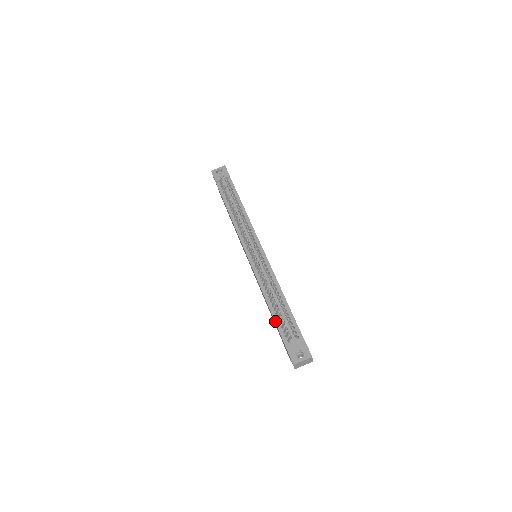
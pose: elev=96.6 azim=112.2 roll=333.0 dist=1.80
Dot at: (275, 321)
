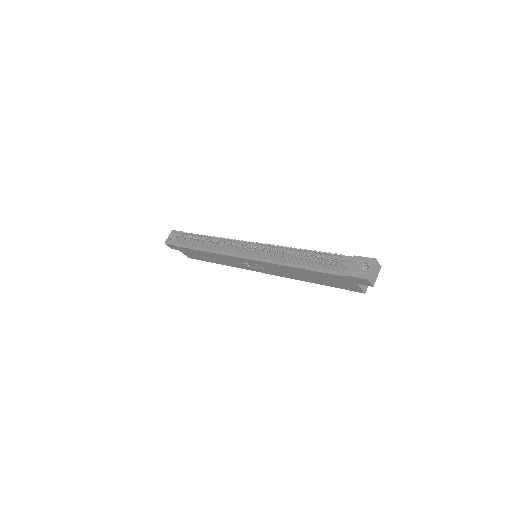
Dot at: (318, 271)
